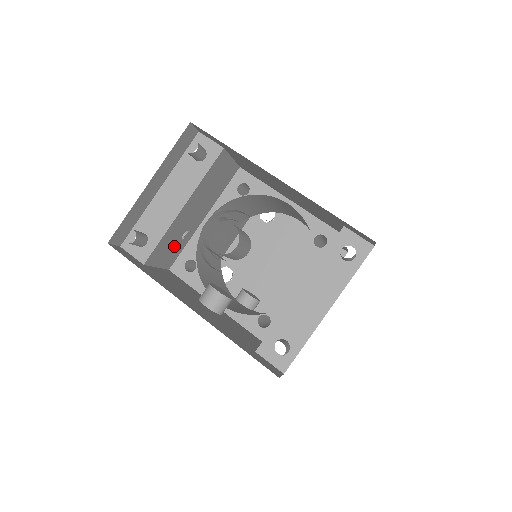
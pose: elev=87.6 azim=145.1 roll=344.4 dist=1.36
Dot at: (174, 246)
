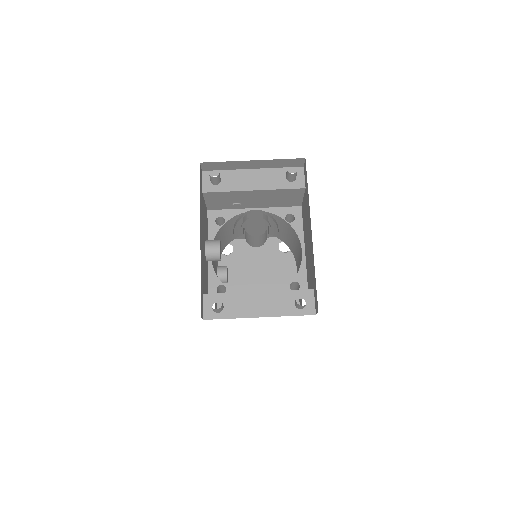
Dot at: (225, 202)
